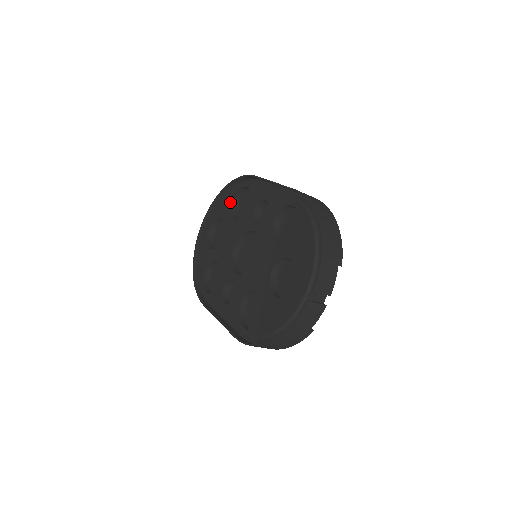
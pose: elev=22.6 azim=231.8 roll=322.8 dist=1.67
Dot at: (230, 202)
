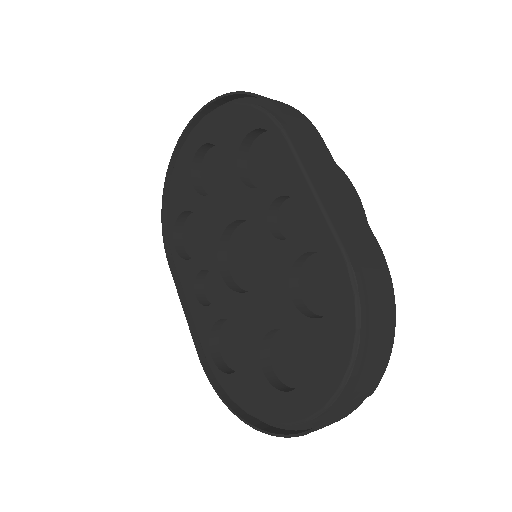
Dot at: (239, 136)
